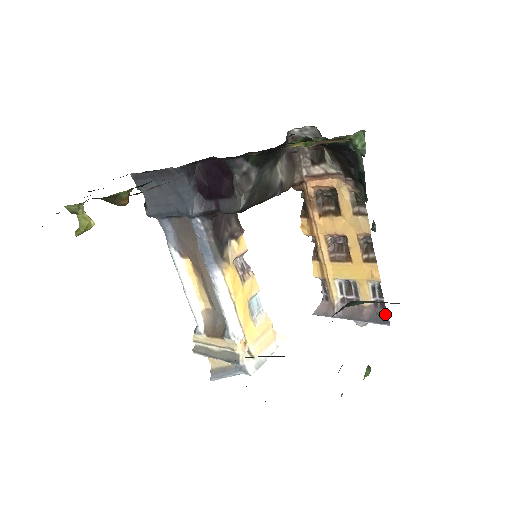
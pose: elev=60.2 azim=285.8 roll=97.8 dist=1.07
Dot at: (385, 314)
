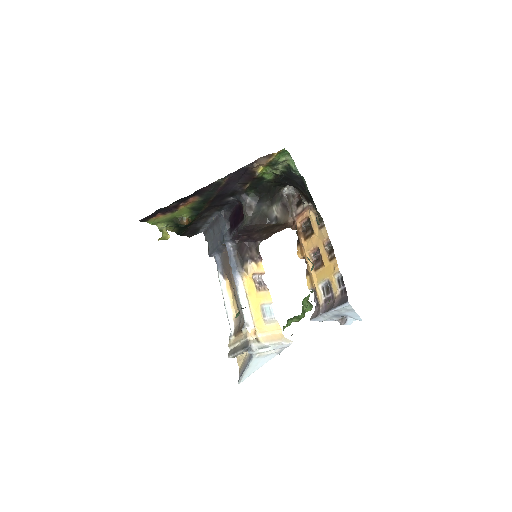
Dot at: (346, 297)
